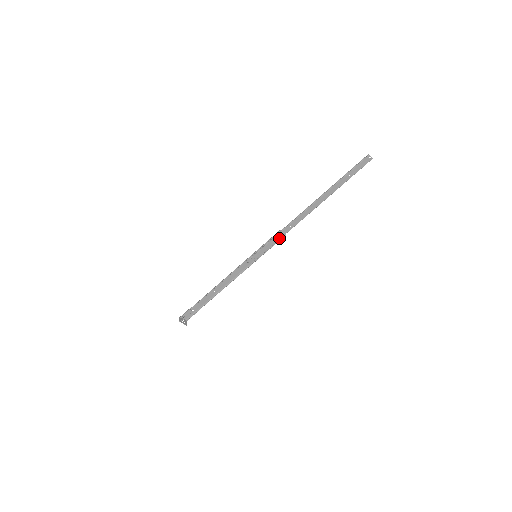
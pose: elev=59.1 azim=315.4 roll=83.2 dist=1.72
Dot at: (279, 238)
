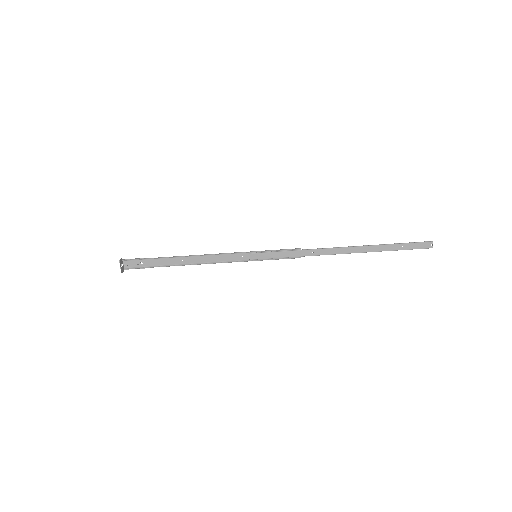
Dot at: (293, 255)
